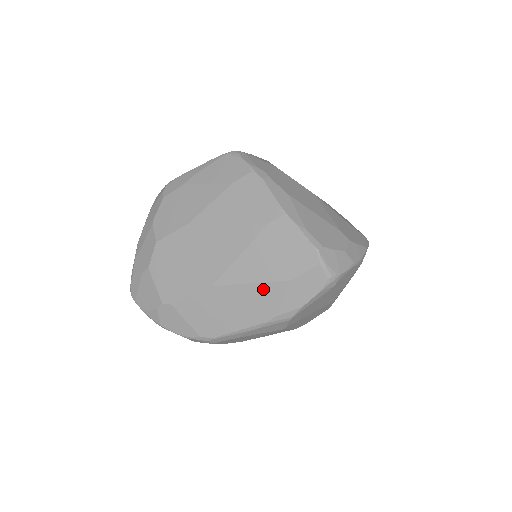
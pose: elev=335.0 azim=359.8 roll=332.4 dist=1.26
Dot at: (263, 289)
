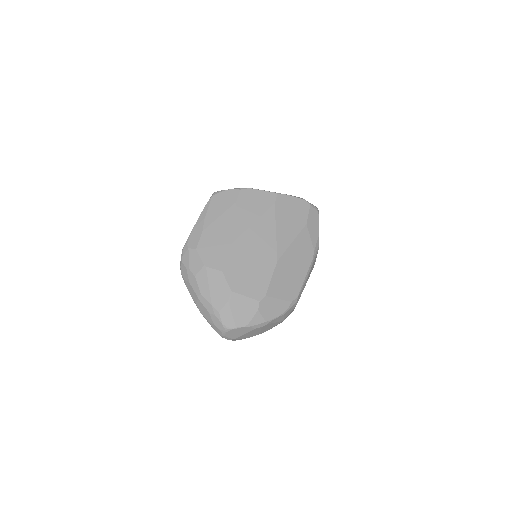
Dot at: (300, 239)
